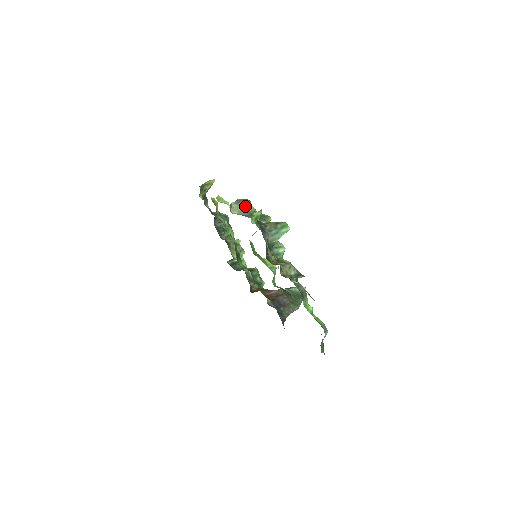
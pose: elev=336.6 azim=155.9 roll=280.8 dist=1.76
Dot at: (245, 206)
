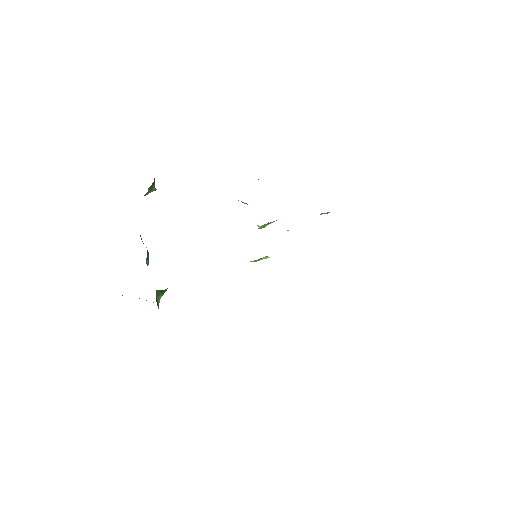
Dot at: occluded
